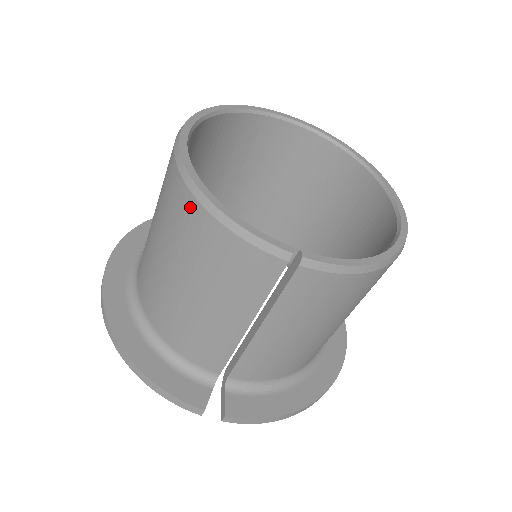
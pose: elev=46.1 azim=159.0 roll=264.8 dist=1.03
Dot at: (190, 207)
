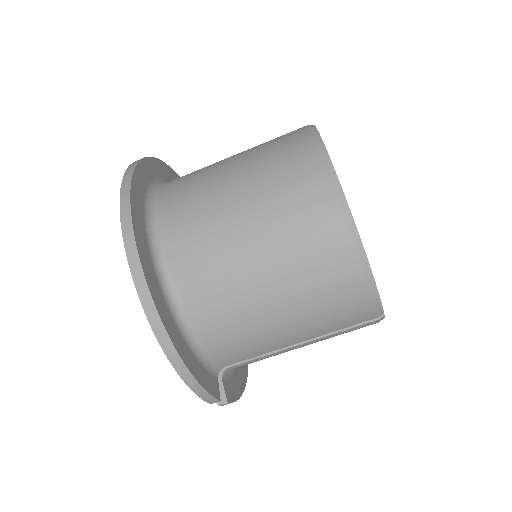
Dot at: (346, 259)
